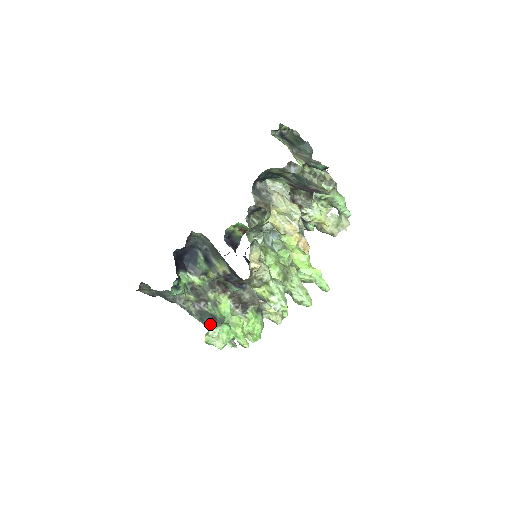
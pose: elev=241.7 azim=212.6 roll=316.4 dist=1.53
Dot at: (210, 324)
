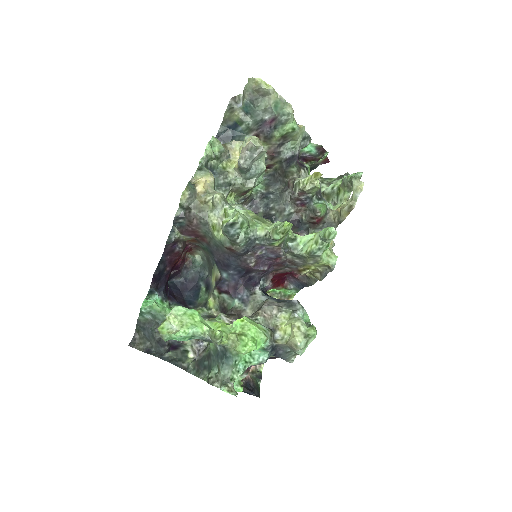
Dot at: (206, 371)
